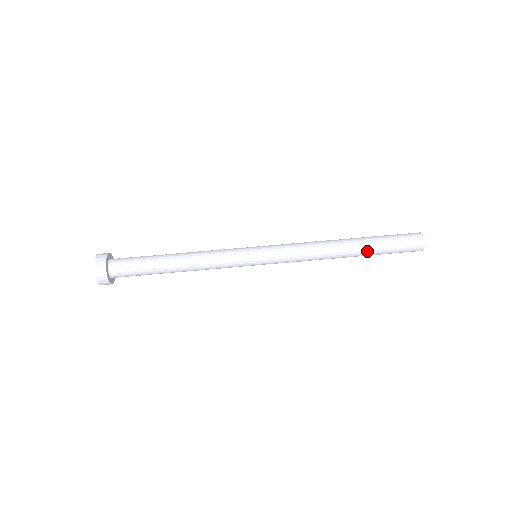
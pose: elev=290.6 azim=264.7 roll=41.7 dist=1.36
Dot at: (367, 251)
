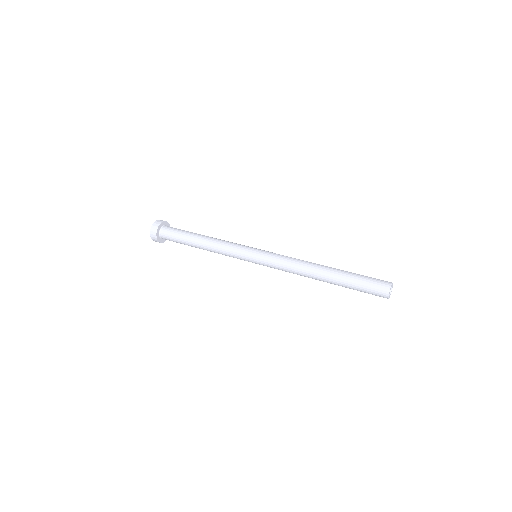
Dot at: (338, 283)
